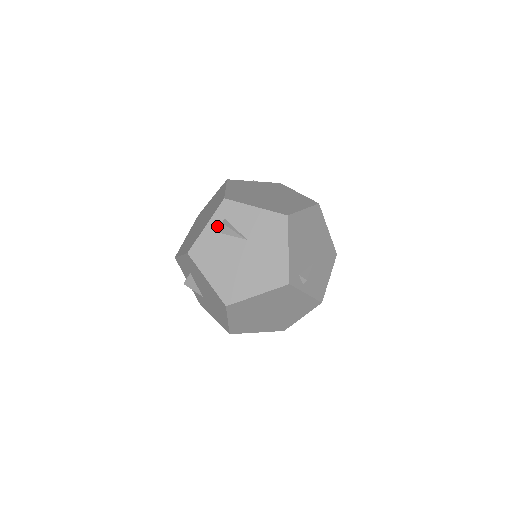
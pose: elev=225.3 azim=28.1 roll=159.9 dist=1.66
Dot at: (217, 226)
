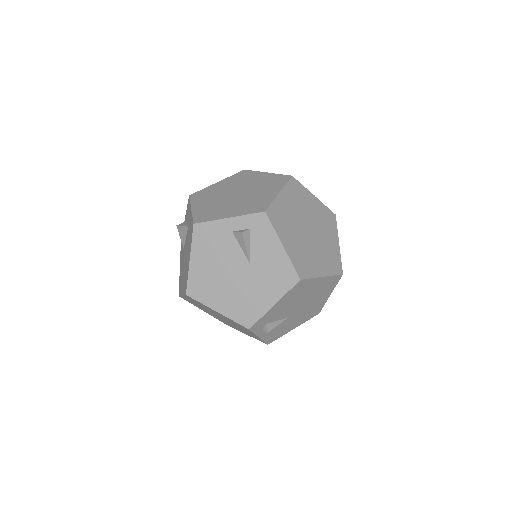
Dot at: (237, 228)
